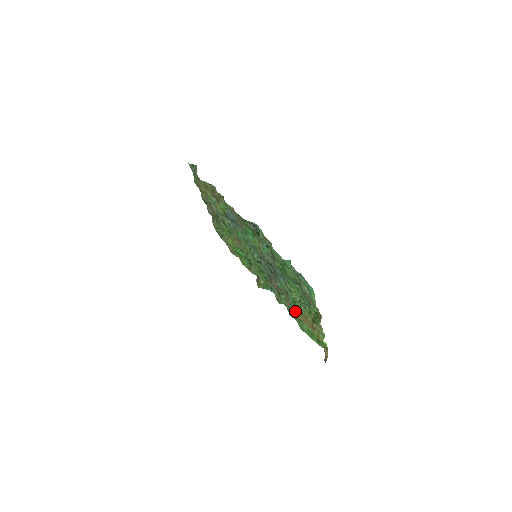
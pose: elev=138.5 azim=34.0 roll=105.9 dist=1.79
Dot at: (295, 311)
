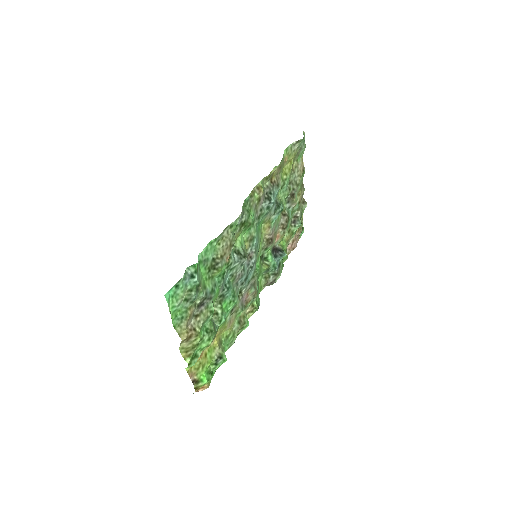
Dot at: (223, 329)
